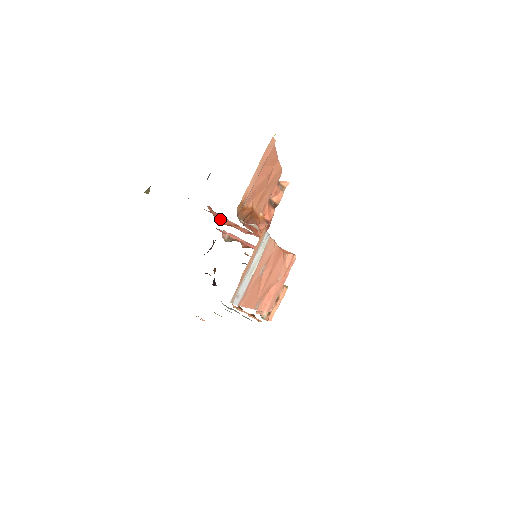
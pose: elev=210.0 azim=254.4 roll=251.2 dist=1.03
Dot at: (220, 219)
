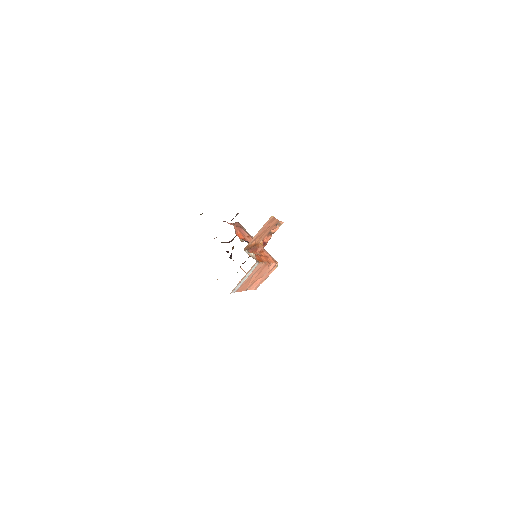
Dot at: (239, 233)
